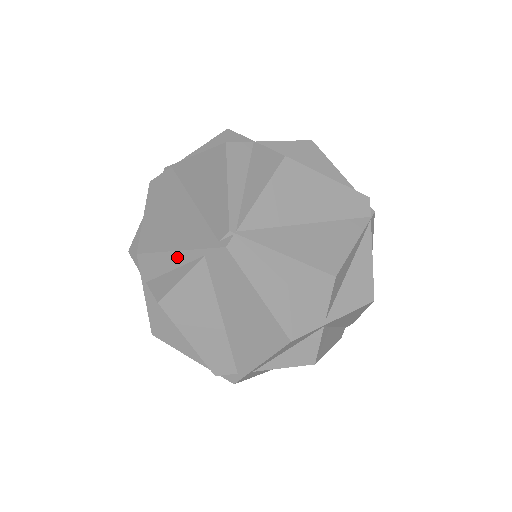
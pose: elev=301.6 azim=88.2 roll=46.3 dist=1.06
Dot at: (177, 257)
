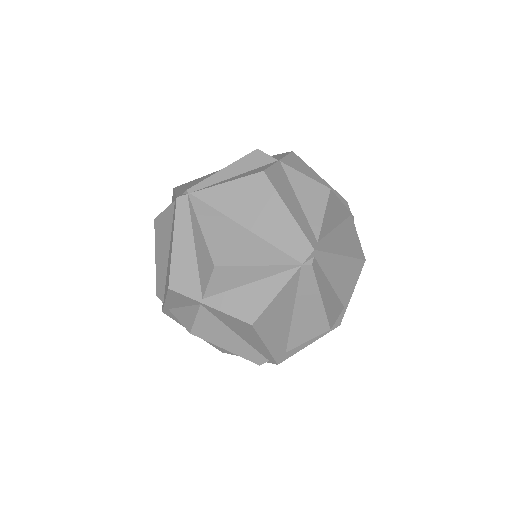
Dot at: (174, 197)
